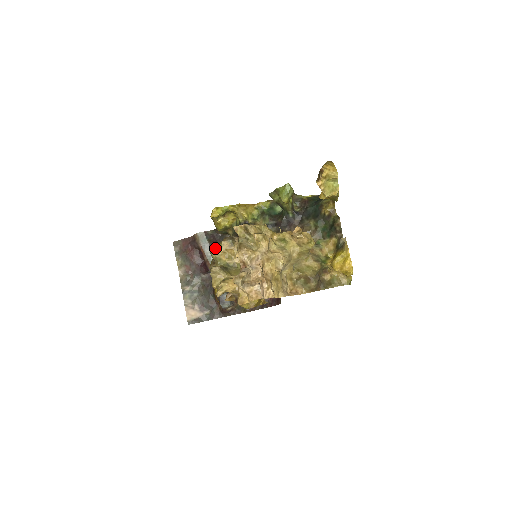
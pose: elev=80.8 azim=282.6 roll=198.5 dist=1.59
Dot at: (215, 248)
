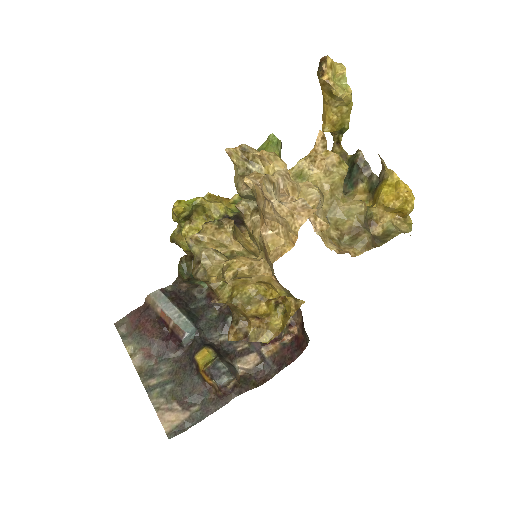
Dot at: (195, 235)
